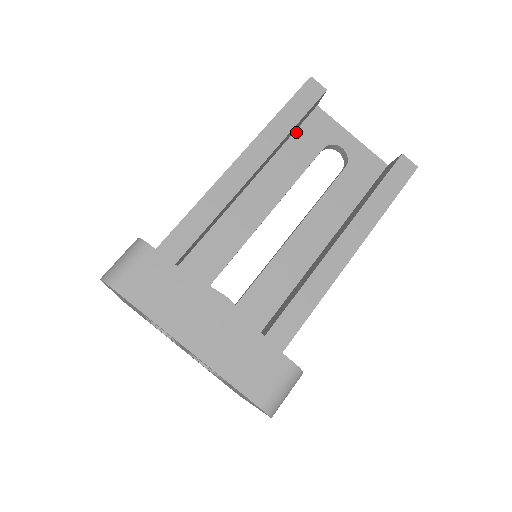
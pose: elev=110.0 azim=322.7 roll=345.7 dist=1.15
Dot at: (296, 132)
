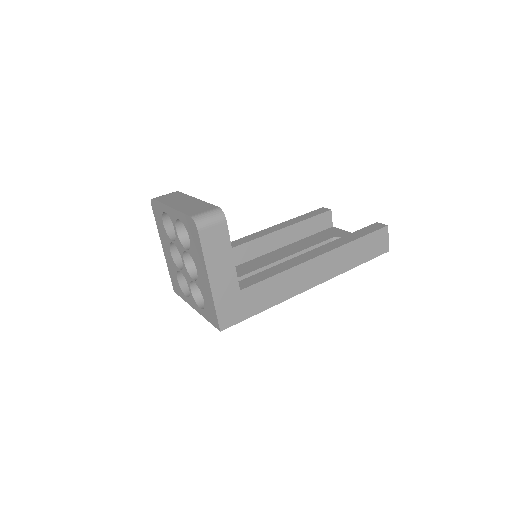
Dot at: (314, 235)
